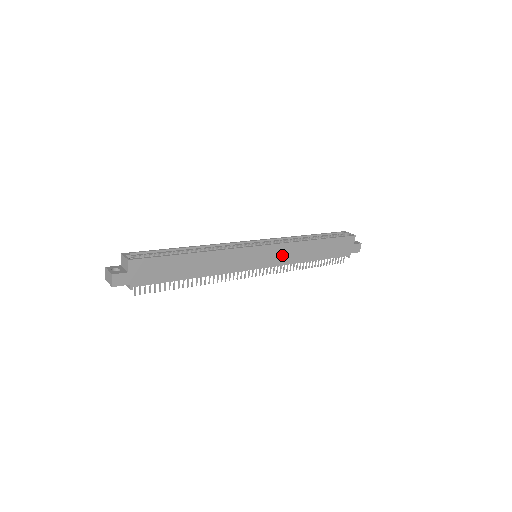
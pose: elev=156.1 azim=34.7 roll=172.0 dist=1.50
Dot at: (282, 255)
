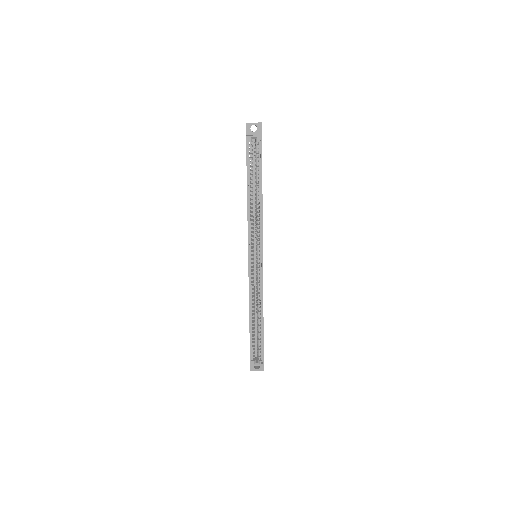
Dot at: occluded
